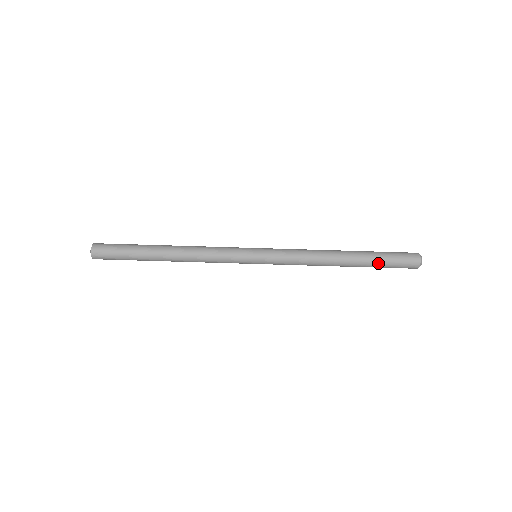
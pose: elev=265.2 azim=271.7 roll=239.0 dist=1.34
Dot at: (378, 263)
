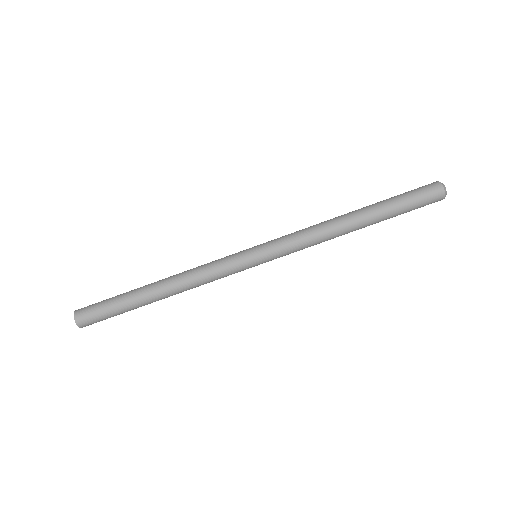
Dot at: (395, 208)
